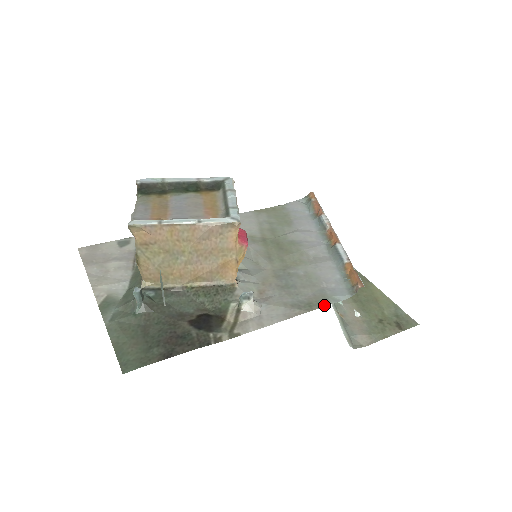
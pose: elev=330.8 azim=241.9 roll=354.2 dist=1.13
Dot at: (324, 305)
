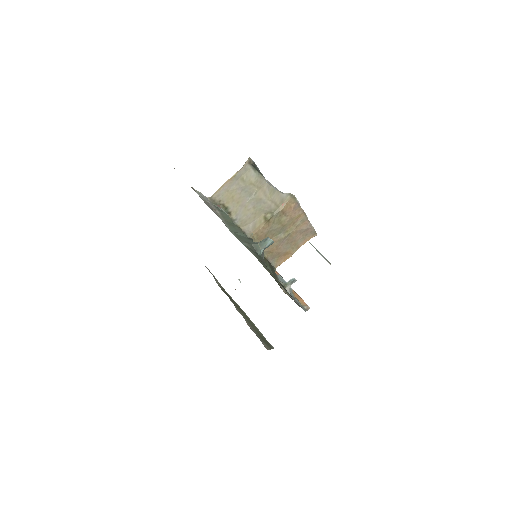
Dot at: occluded
